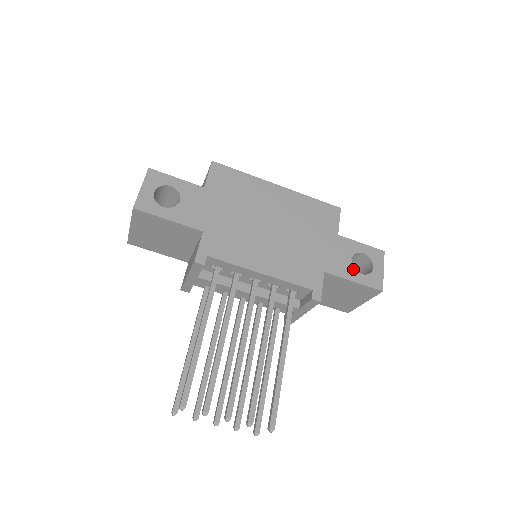
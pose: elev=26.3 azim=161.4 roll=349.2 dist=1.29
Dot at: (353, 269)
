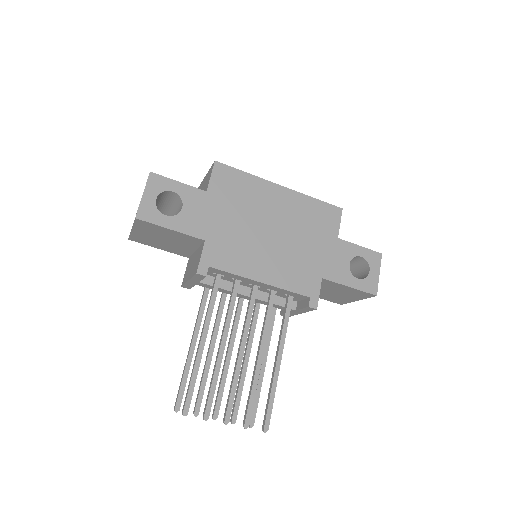
Dot at: (350, 274)
